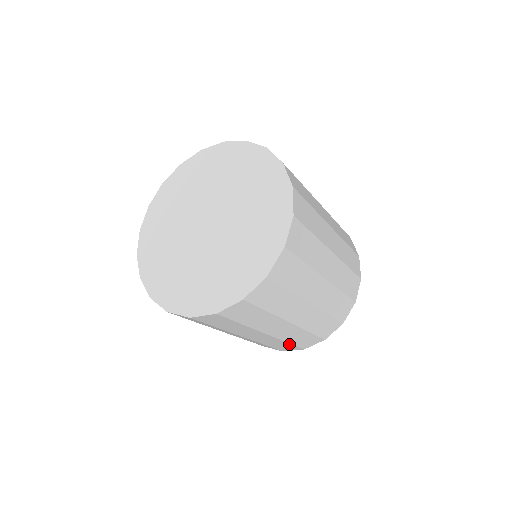
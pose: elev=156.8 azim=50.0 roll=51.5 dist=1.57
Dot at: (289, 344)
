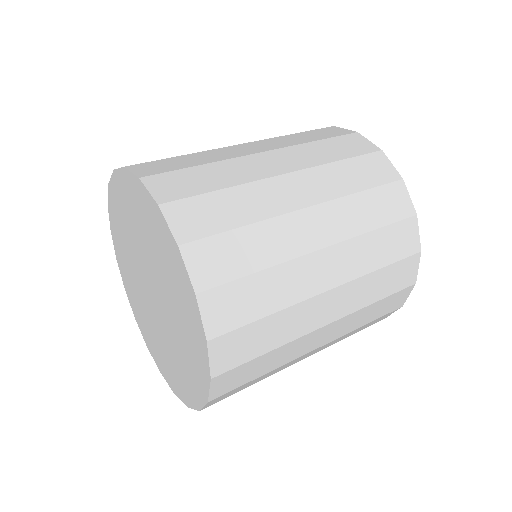
Dot at: occluded
